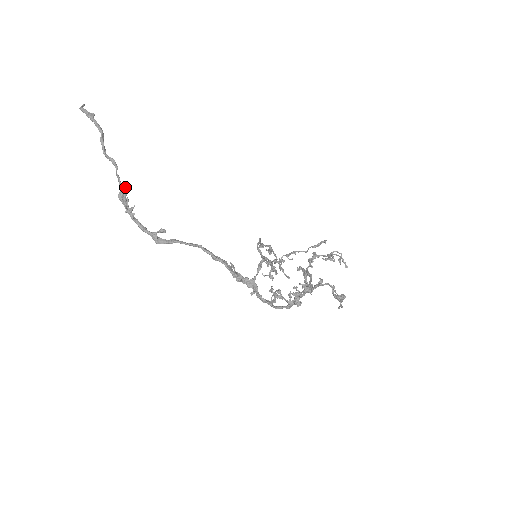
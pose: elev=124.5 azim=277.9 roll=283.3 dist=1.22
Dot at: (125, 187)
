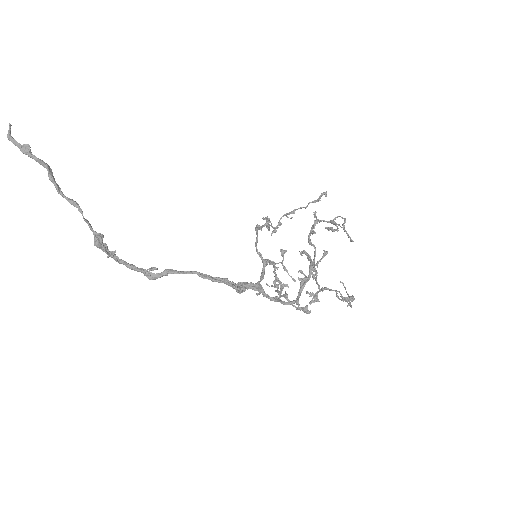
Dot at: (99, 233)
